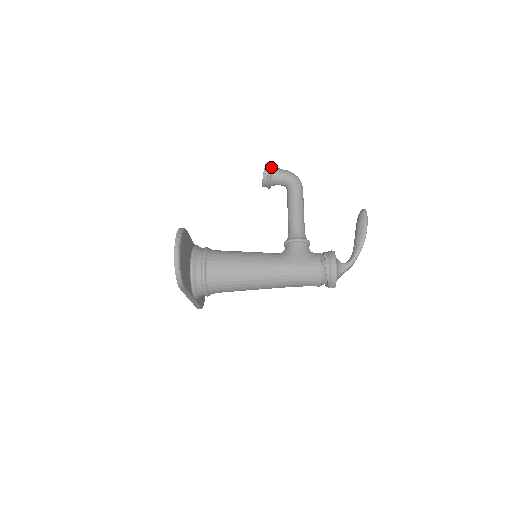
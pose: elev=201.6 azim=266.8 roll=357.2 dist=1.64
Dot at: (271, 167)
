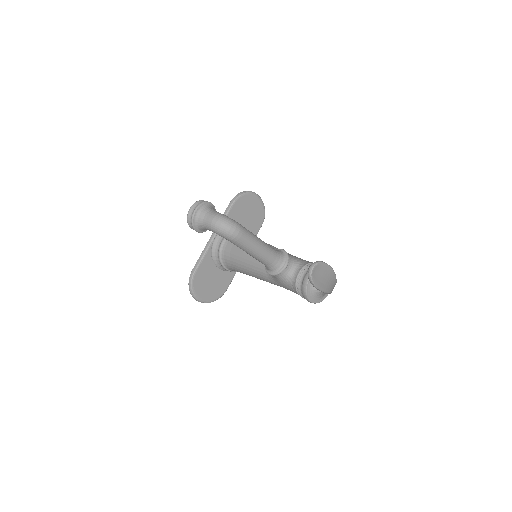
Dot at: occluded
